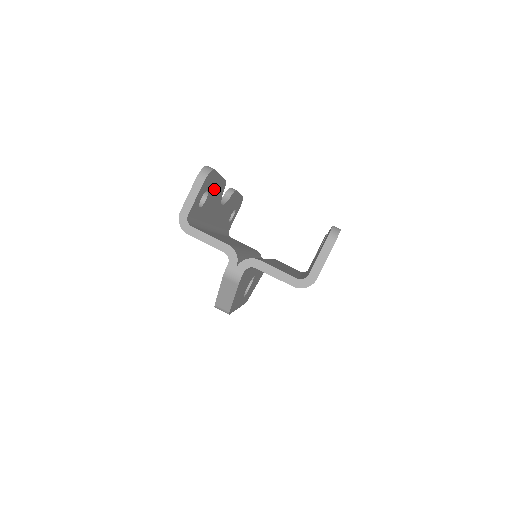
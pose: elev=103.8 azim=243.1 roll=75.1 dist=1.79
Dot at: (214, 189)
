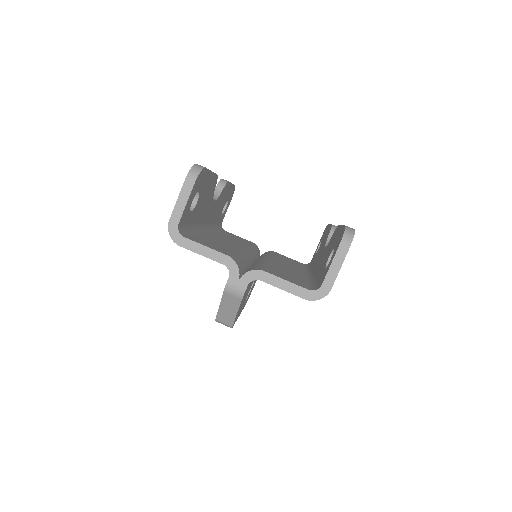
Dot at: (205, 188)
